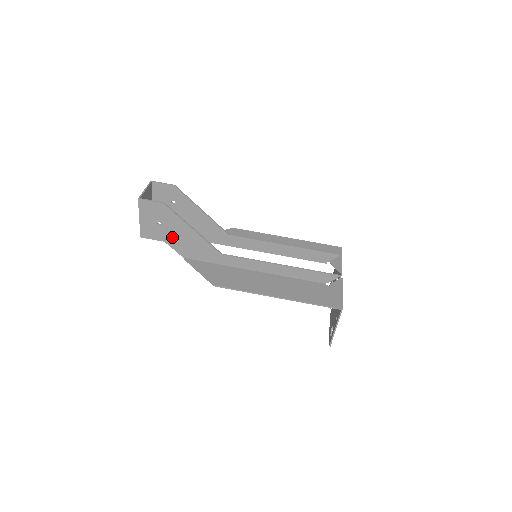
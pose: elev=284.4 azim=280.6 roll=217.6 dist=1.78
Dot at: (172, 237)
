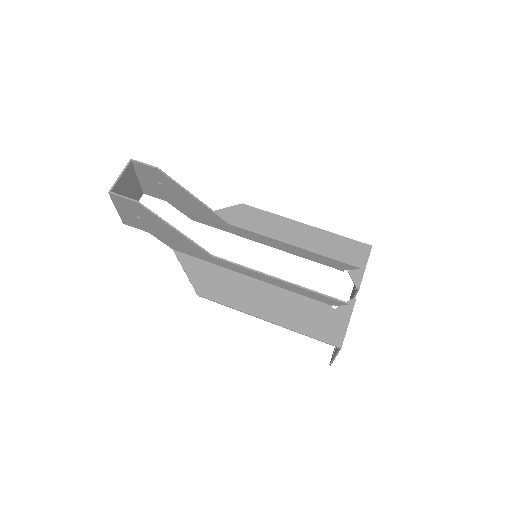
Dot at: (155, 231)
